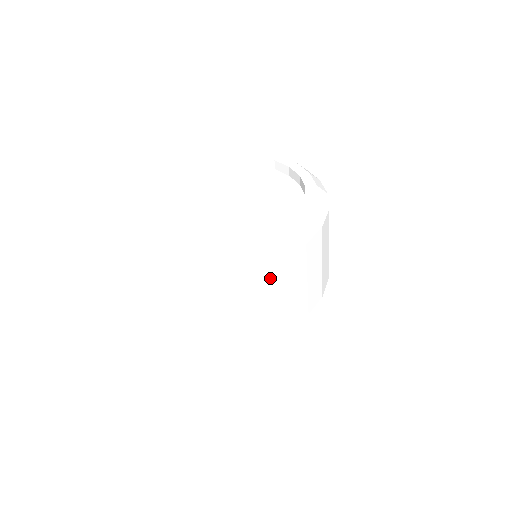
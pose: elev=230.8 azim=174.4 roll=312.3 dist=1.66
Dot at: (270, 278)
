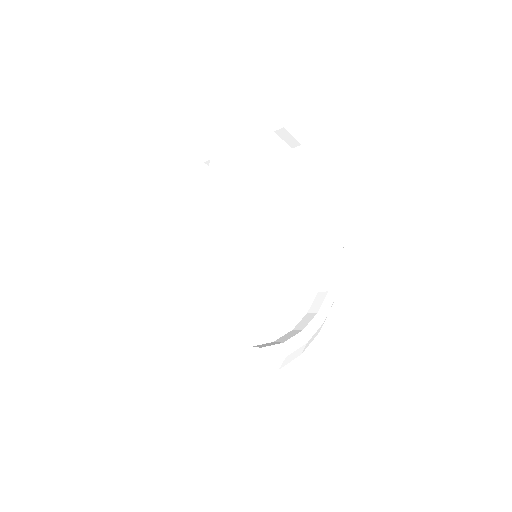
Dot at: occluded
